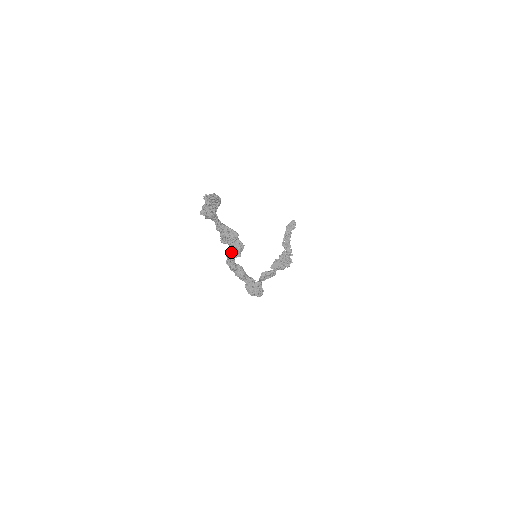
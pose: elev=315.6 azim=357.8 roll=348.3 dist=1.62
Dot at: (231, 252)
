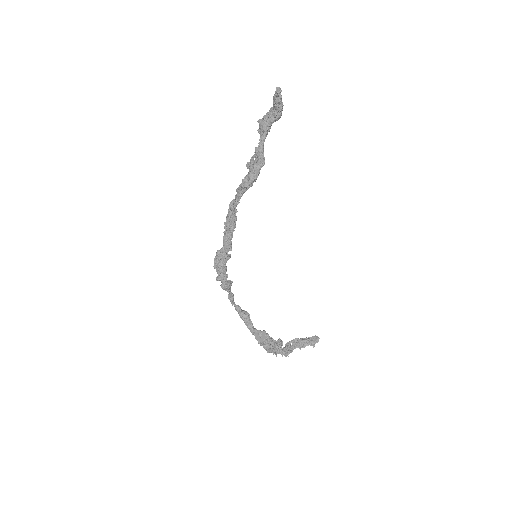
Dot at: (244, 181)
